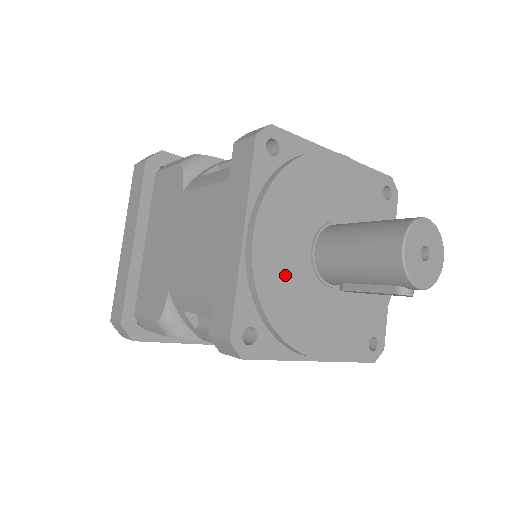
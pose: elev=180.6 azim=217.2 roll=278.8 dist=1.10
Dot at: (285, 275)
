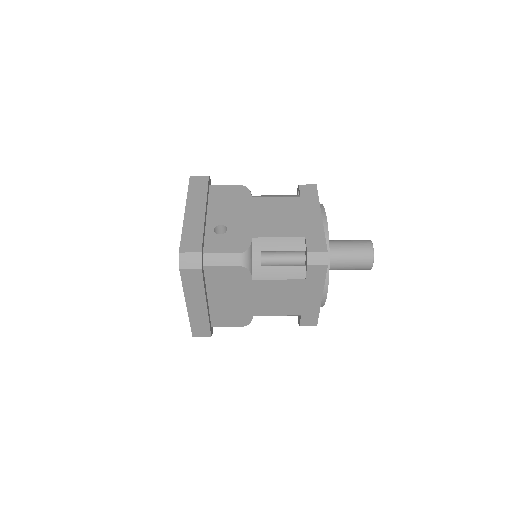
Dot at: occluded
